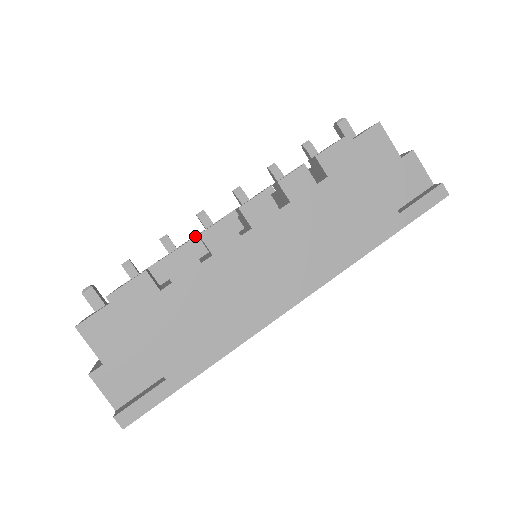
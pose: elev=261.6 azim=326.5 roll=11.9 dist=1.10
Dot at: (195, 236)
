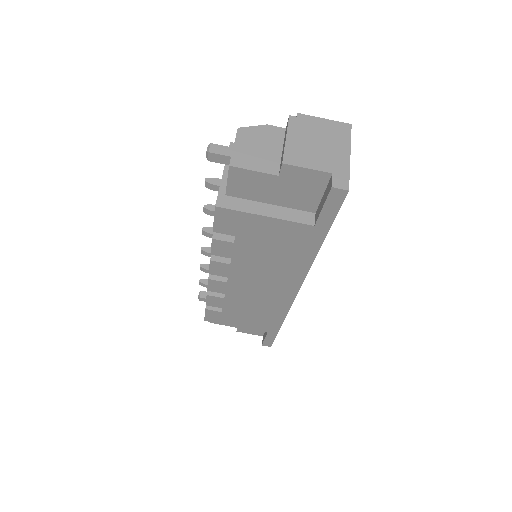
Dot at: occluded
